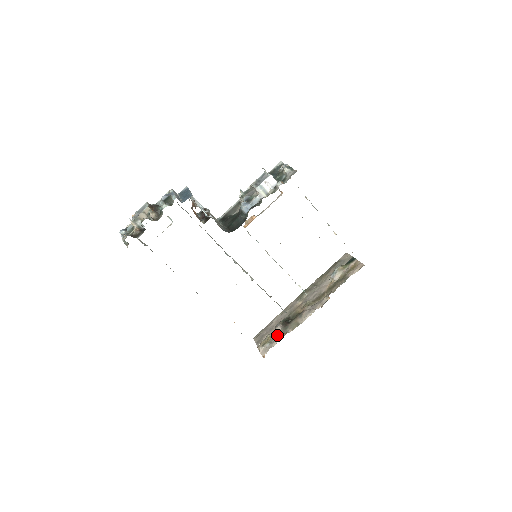
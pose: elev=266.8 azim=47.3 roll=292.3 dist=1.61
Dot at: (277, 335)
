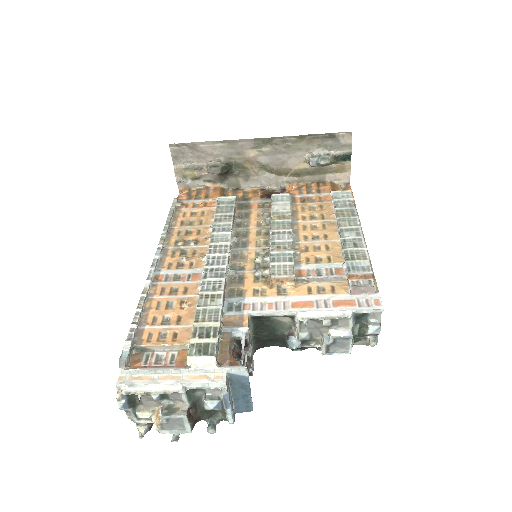
Dot at: (207, 177)
